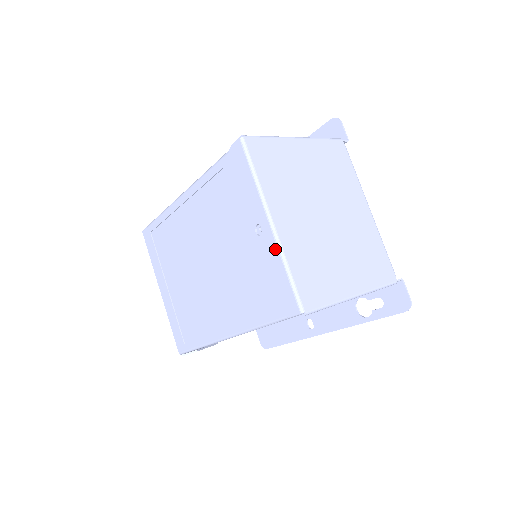
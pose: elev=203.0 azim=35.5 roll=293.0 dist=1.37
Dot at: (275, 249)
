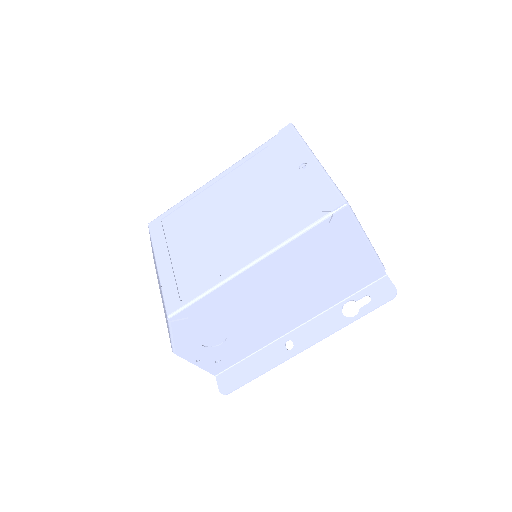
Dot at: (320, 171)
